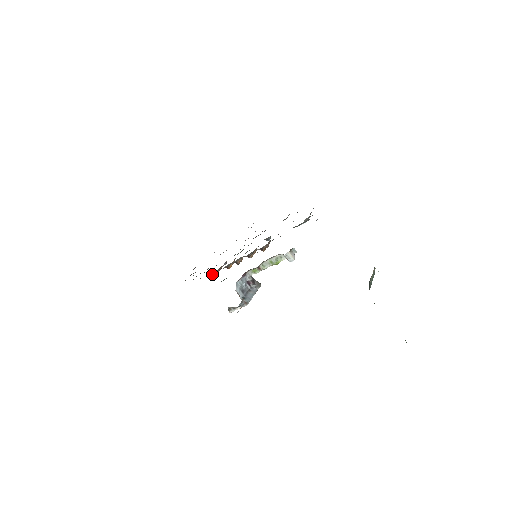
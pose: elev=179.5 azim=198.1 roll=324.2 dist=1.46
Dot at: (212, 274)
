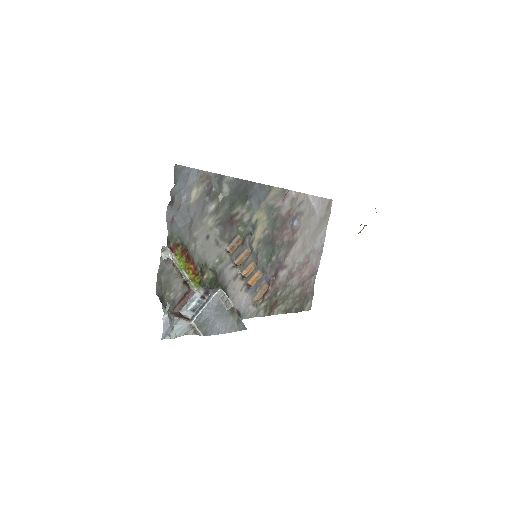
Dot at: (253, 299)
